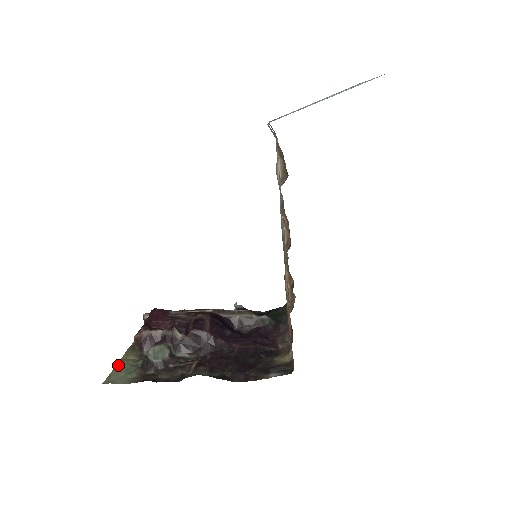
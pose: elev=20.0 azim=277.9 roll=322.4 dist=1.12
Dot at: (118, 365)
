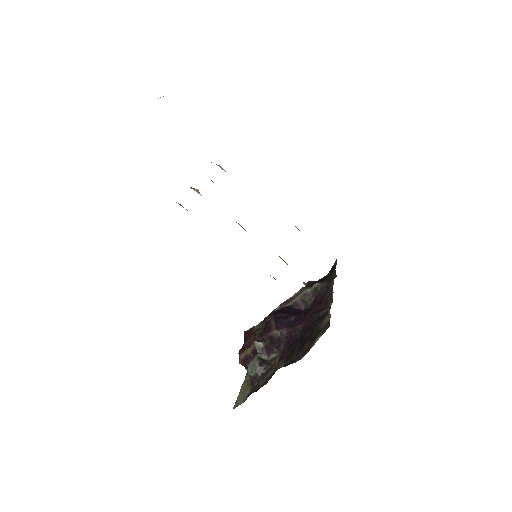
Dot at: (241, 389)
